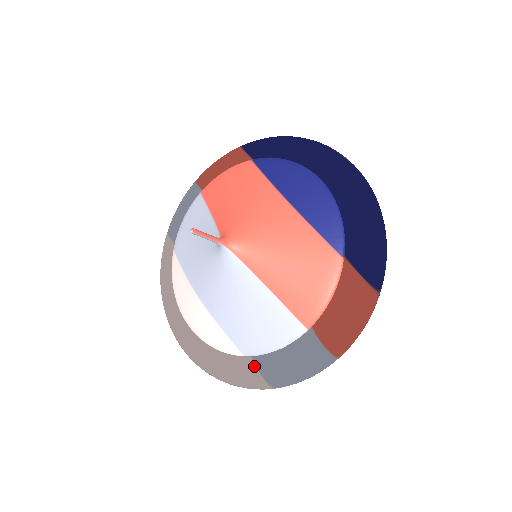
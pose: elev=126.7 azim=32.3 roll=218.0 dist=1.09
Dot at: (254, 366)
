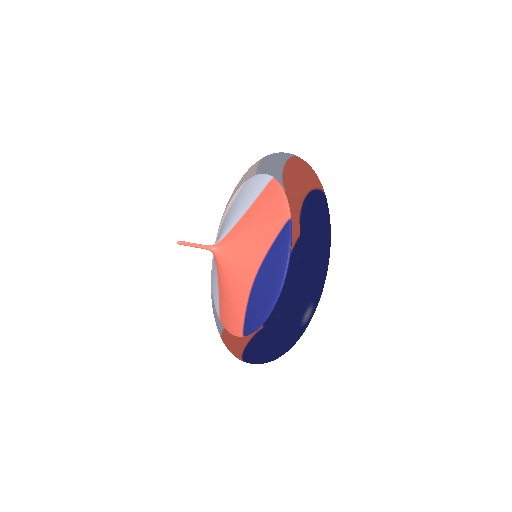
Dot at: occluded
